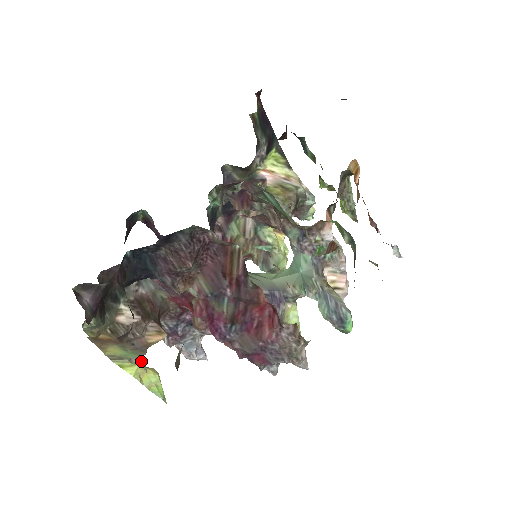
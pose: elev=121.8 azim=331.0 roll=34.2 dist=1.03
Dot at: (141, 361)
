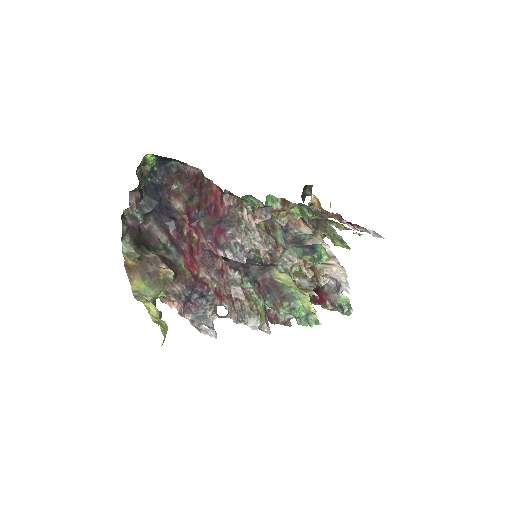
Dot at: (156, 308)
